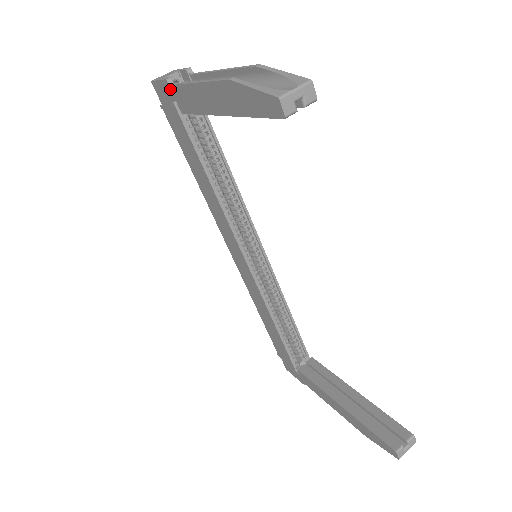
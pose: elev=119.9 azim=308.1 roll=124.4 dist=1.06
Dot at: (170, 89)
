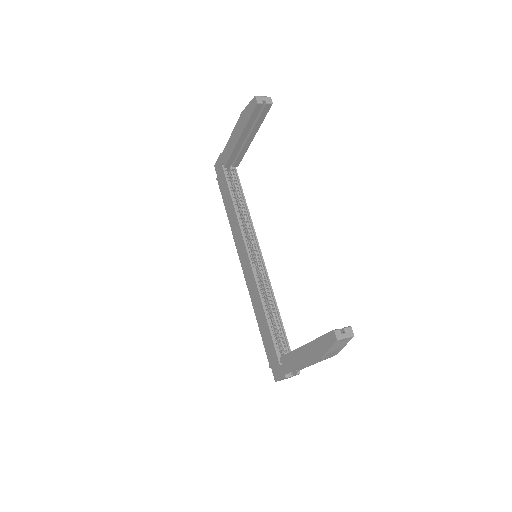
Dot at: (221, 157)
